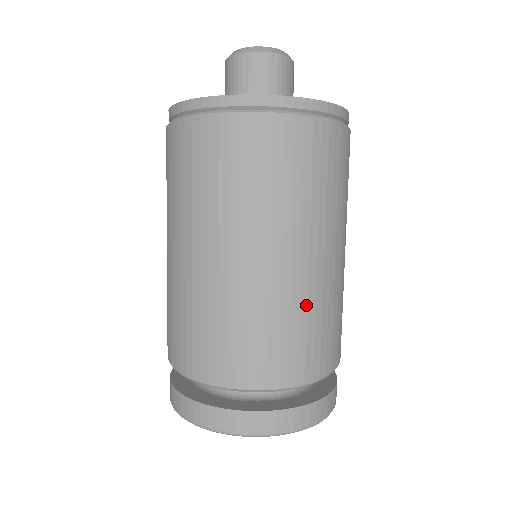
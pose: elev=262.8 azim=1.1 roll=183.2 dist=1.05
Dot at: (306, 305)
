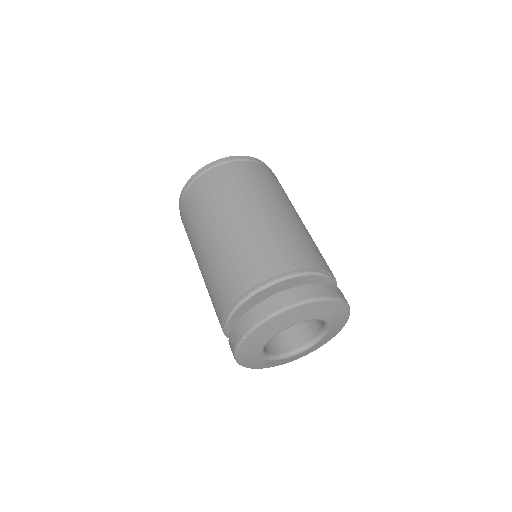
Dot at: (280, 231)
